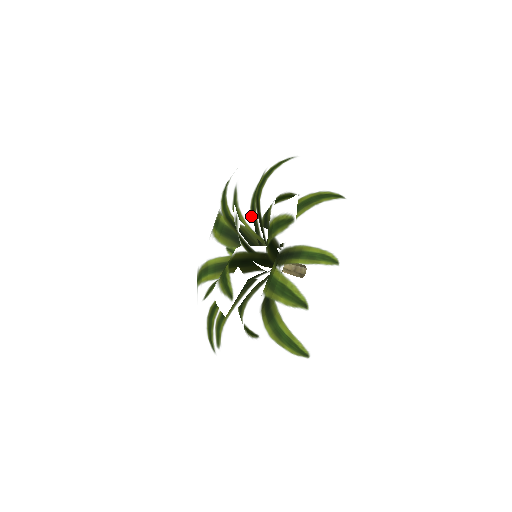
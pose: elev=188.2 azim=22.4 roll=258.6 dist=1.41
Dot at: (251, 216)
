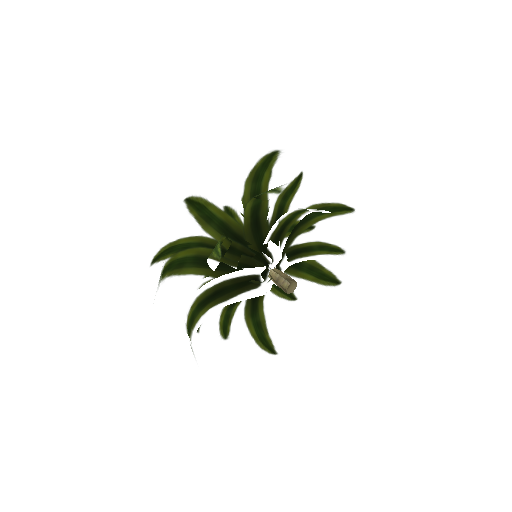
Dot at: occluded
